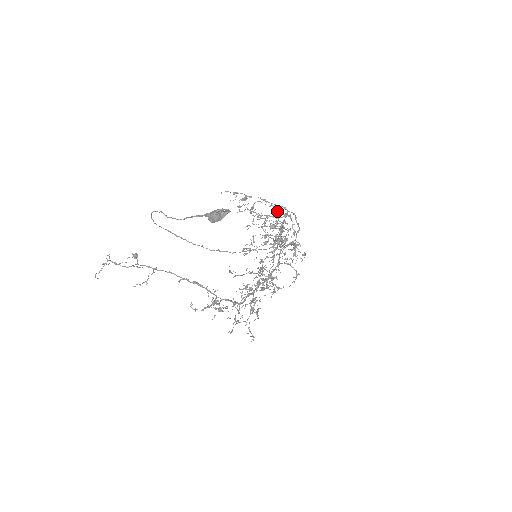
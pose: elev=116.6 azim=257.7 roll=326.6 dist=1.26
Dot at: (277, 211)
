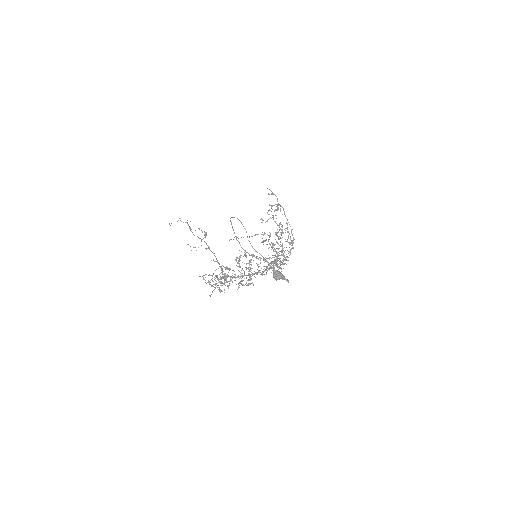
Dot at: (287, 232)
